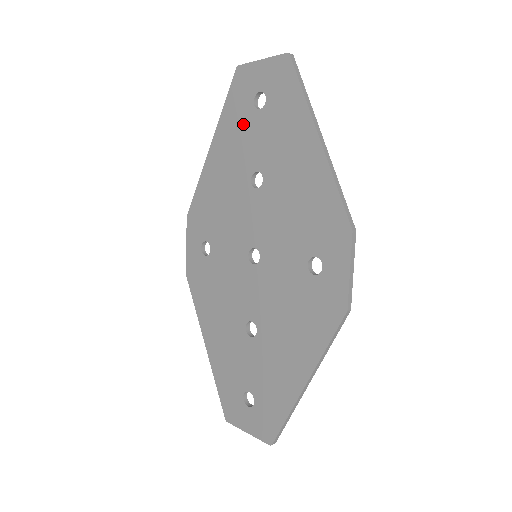
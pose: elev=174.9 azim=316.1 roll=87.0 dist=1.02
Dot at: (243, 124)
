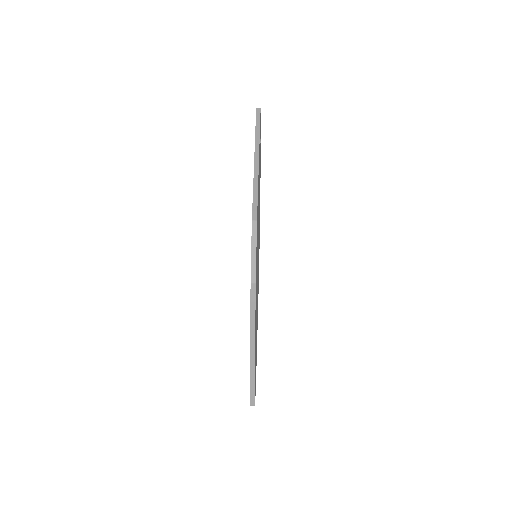
Dot at: occluded
